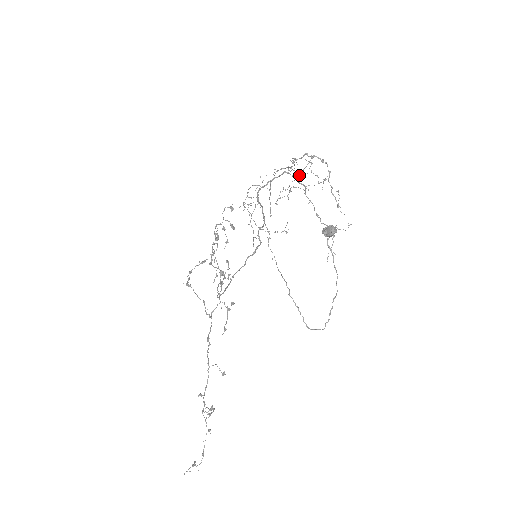
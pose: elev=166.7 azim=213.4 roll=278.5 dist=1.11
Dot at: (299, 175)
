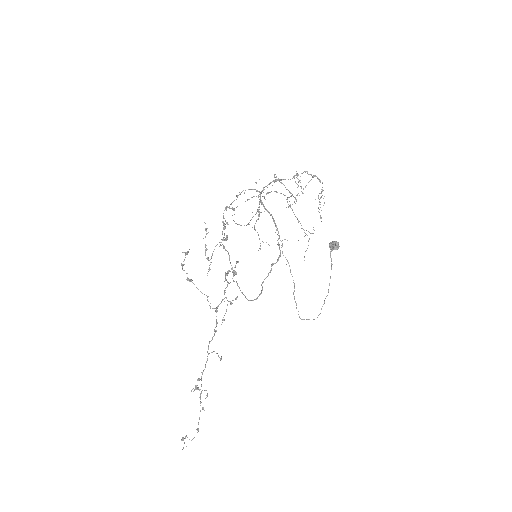
Dot at: occluded
